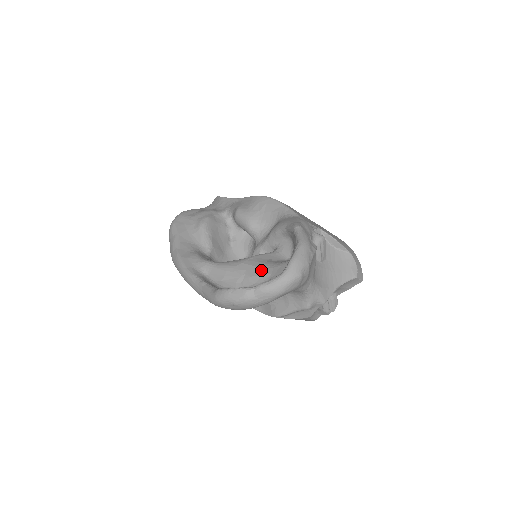
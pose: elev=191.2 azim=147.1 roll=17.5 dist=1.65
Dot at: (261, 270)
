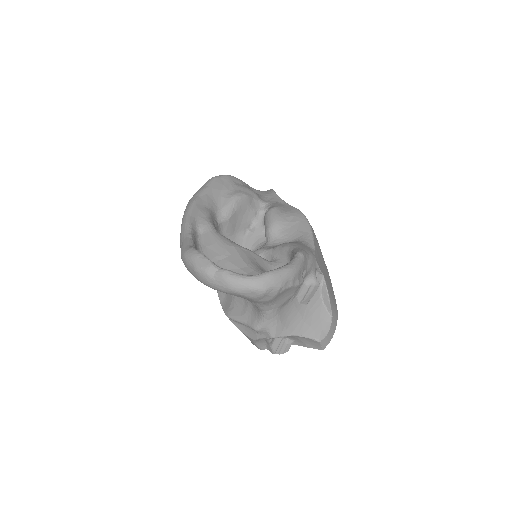
Dot at: (243, 264)
